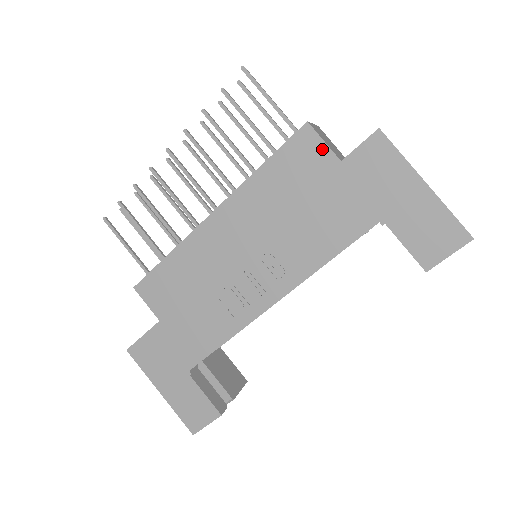
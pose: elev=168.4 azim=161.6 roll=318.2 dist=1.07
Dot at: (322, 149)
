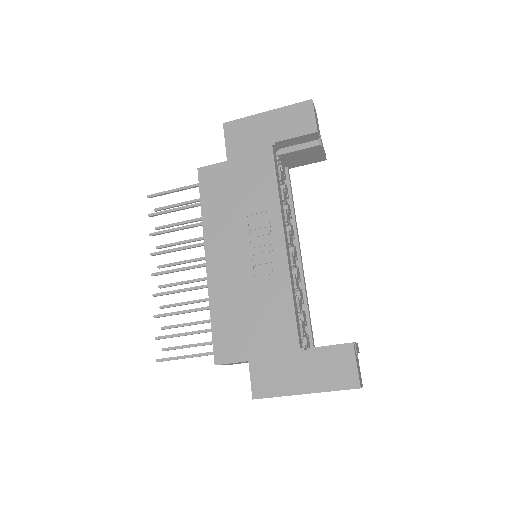
Dot at: (217, 167)
